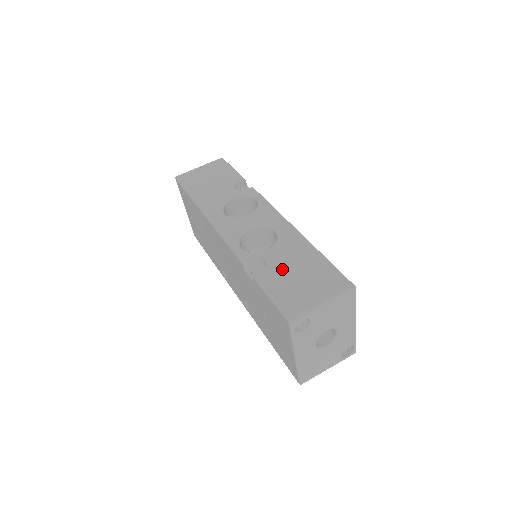
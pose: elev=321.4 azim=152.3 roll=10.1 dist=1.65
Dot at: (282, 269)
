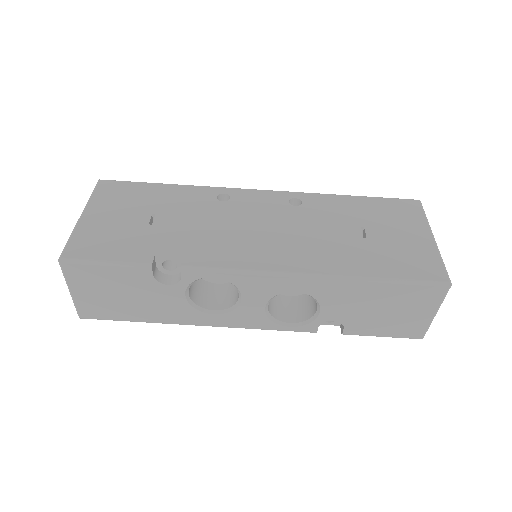
Dot at: (361, 317)
